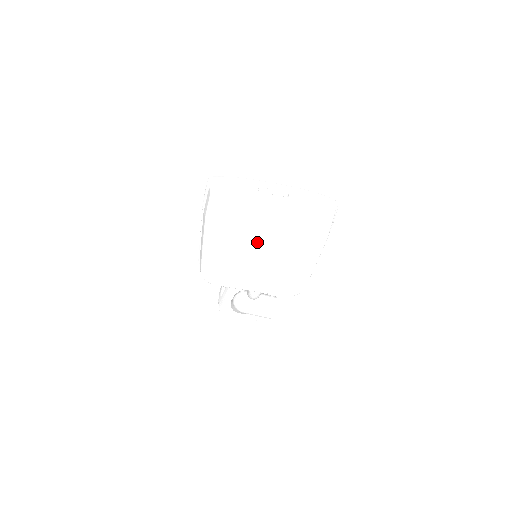
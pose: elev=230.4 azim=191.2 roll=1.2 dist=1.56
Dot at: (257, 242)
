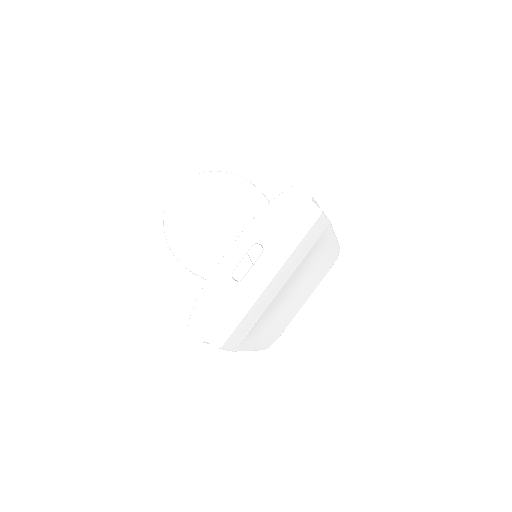
Dot at: (282, 297)
